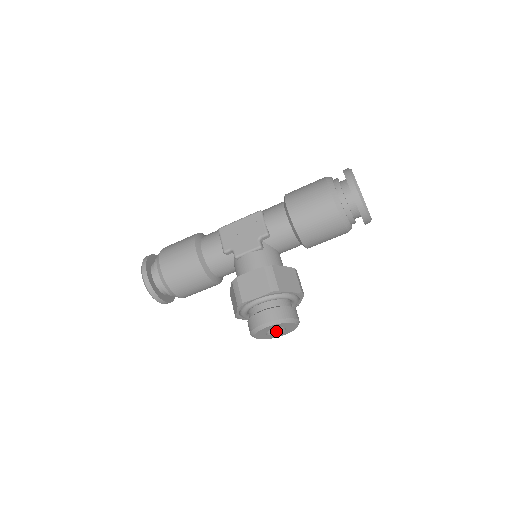
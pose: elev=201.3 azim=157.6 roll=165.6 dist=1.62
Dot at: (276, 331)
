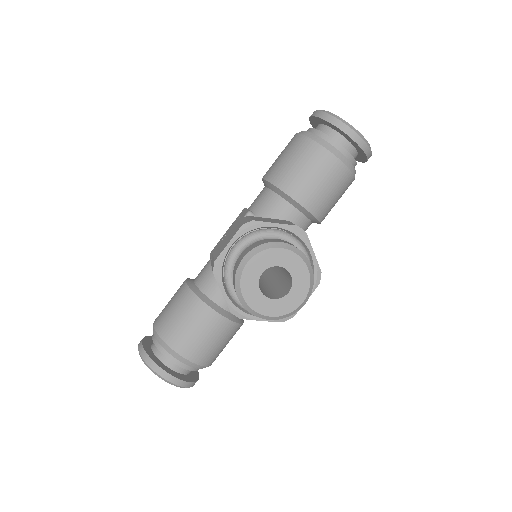
Dot at: (284, 294)
